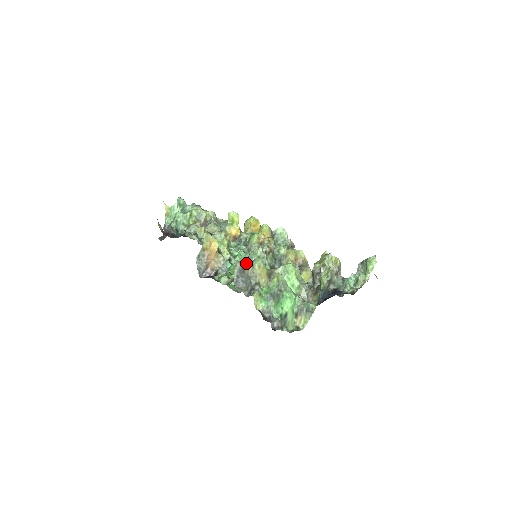
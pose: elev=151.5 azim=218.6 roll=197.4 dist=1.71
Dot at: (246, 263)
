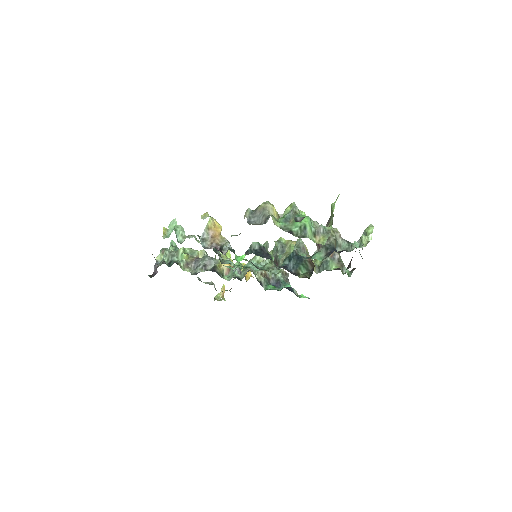
Dot at: (246, 268)
